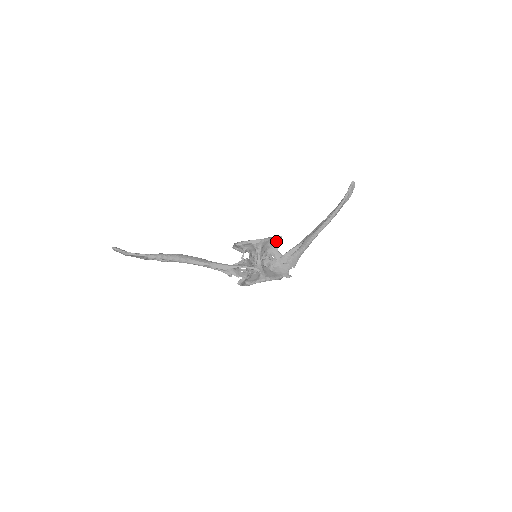
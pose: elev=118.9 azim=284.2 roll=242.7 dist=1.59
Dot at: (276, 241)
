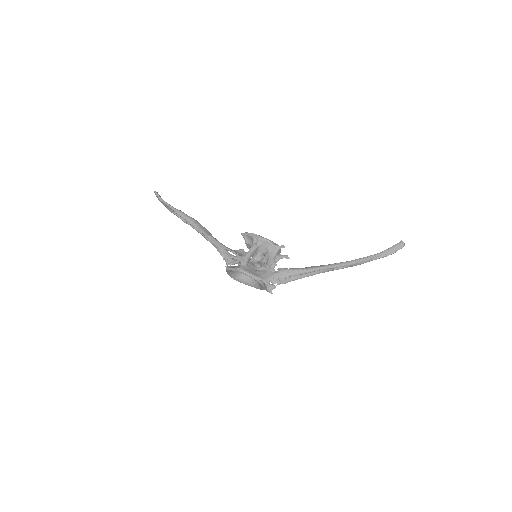
Dot at: (277, 248)
